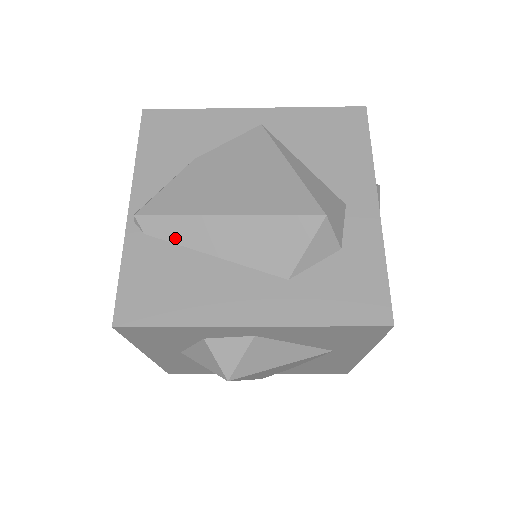
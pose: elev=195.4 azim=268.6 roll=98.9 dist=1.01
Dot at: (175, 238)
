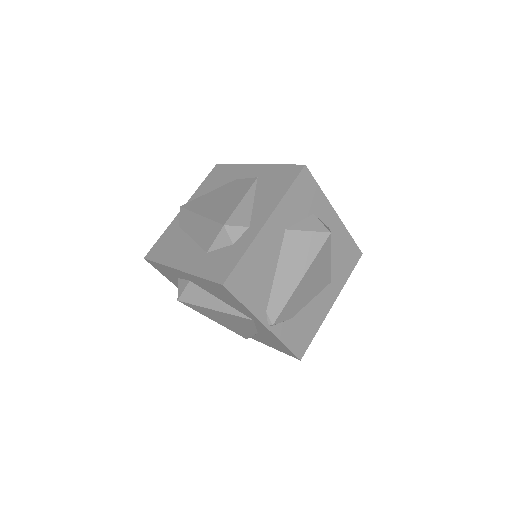
Dot at: occluded
